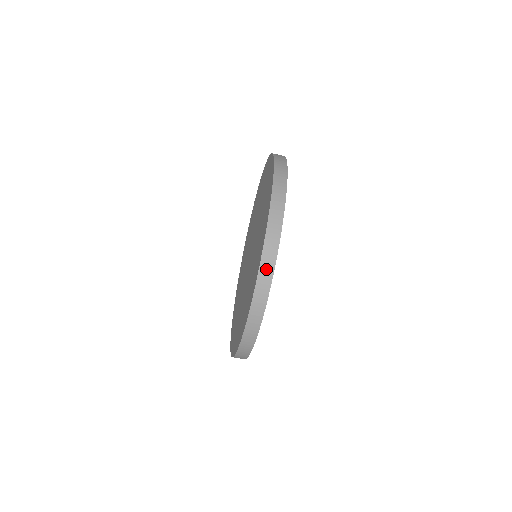
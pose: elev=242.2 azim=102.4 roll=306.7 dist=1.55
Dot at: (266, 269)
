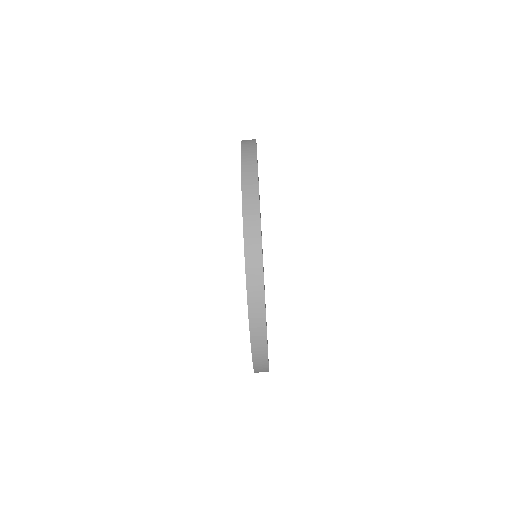
Dot at: (249, 168)
